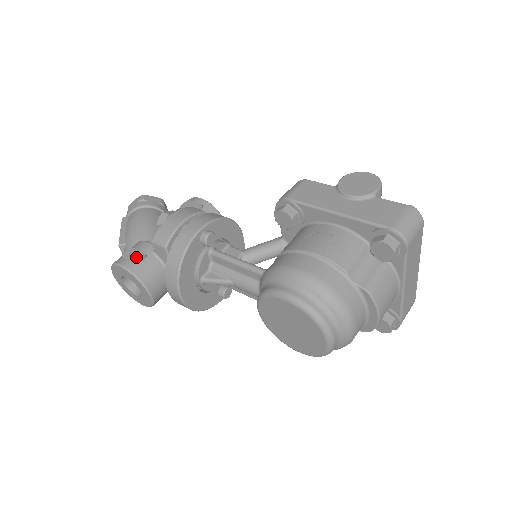
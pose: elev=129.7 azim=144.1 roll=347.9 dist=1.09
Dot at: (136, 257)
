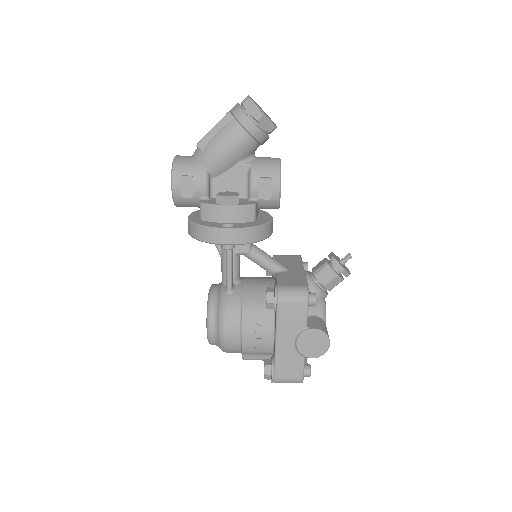
Dot at: (186, 192)
